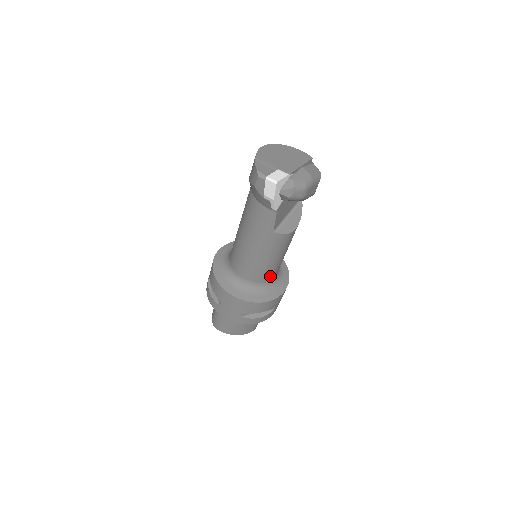
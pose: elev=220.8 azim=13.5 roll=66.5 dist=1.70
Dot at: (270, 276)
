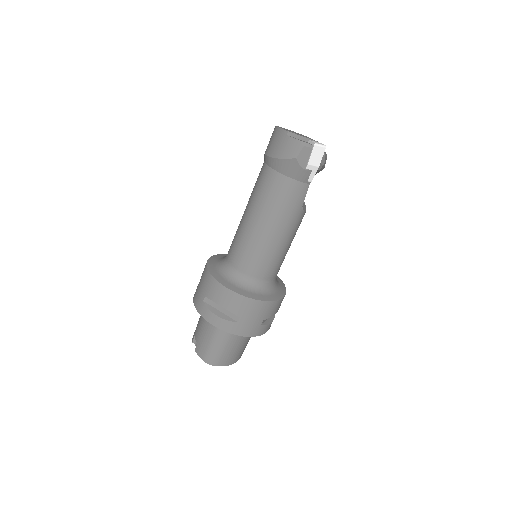
Dot at: occluded
